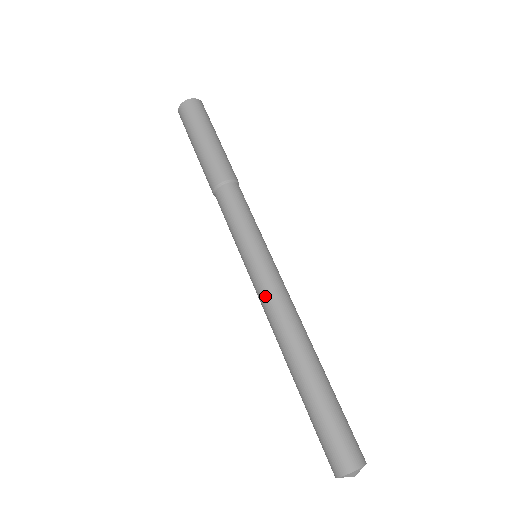
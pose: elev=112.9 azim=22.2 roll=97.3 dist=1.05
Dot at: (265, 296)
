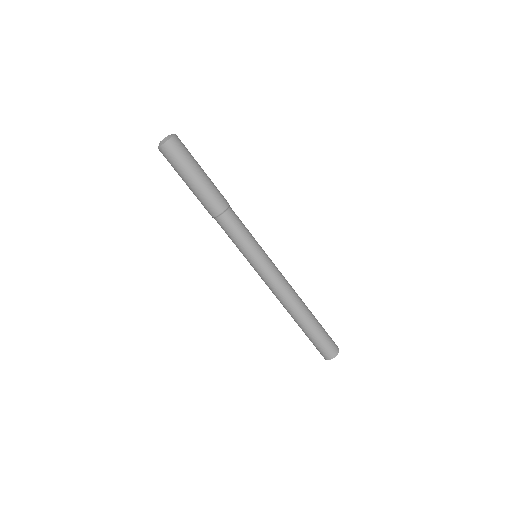
Dot at: (269, 285)
